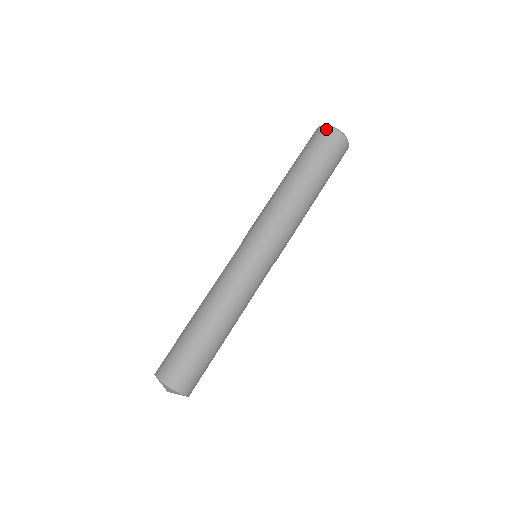
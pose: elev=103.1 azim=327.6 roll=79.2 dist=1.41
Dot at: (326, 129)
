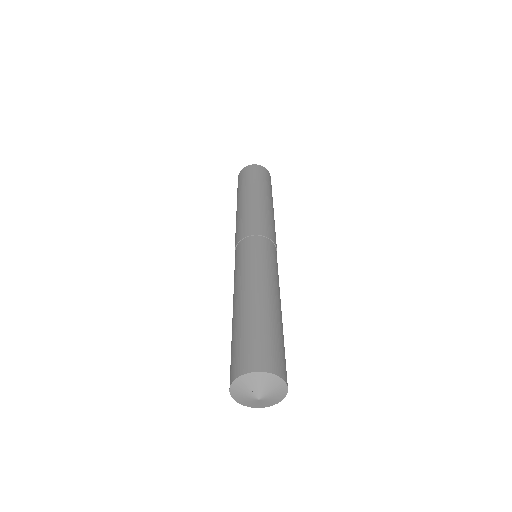
Dot at: (257, 166)
